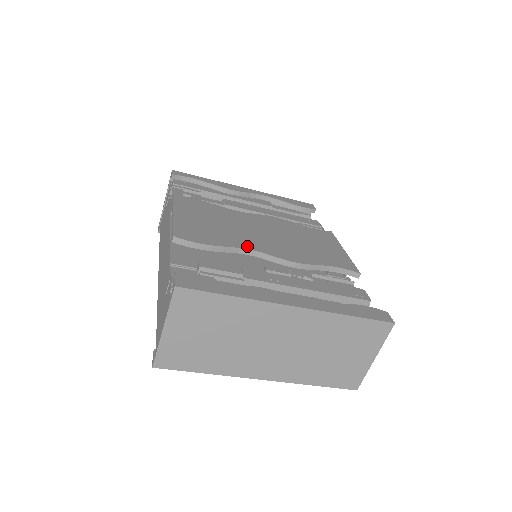
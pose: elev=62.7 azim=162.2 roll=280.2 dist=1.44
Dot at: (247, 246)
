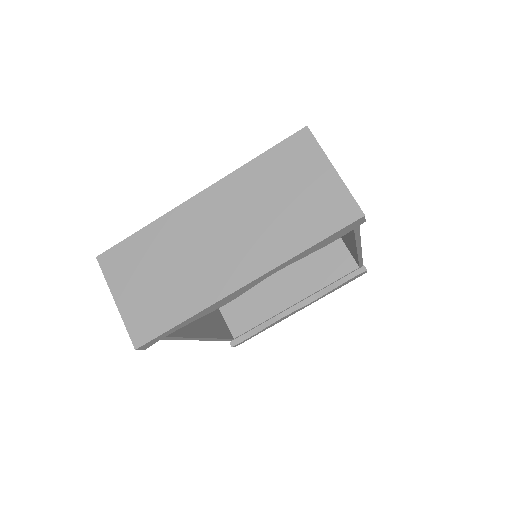
Dot at: occluded
